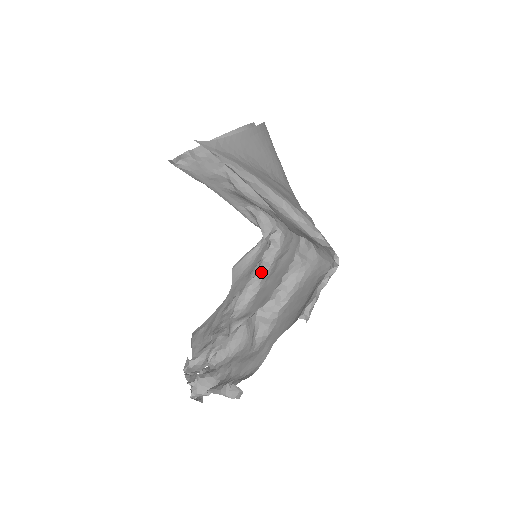
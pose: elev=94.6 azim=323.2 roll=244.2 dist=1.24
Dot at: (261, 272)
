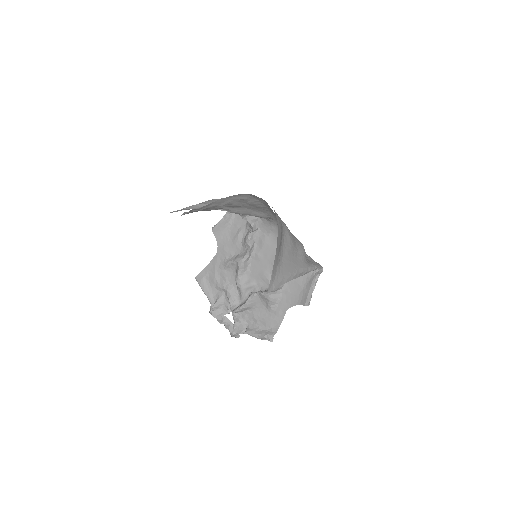
Dot at: (251, 249)
